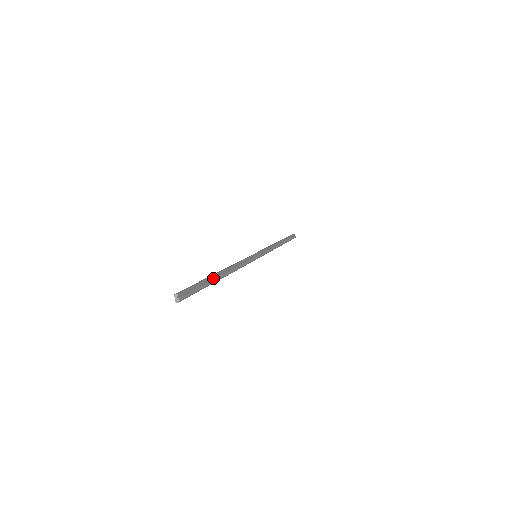
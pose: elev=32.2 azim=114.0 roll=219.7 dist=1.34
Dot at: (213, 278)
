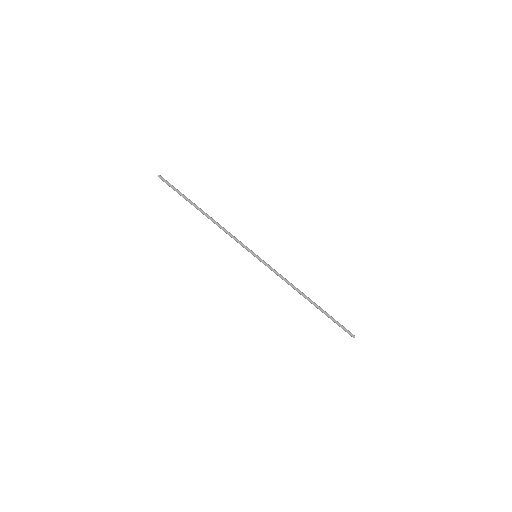
Dot at: (193, 204)
